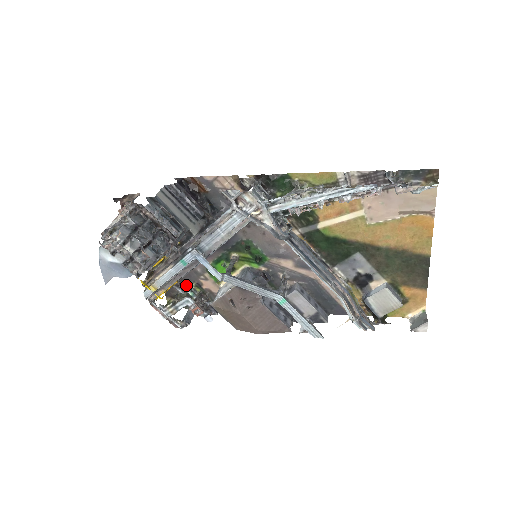
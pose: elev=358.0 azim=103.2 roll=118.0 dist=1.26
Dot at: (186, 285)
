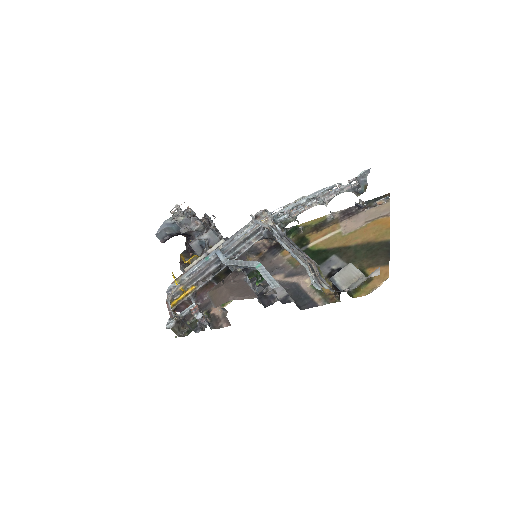
Dot at: occluded
